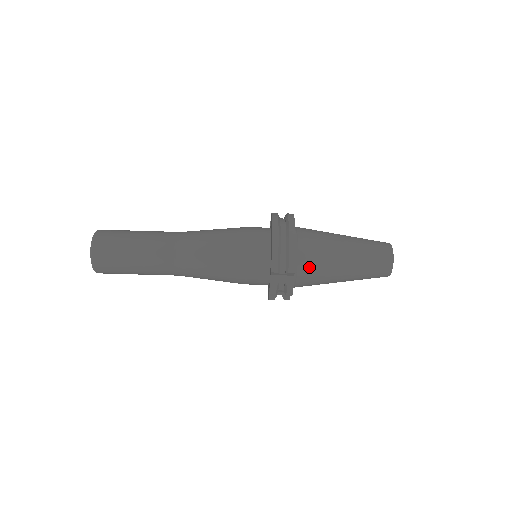
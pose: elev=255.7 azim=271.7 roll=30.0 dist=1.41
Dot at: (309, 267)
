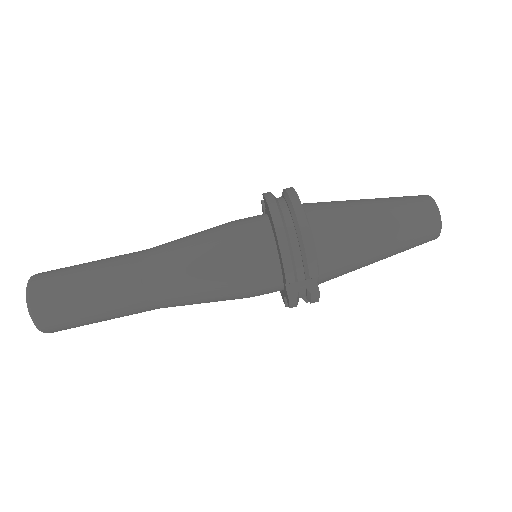
Dot at: (334, 260)
